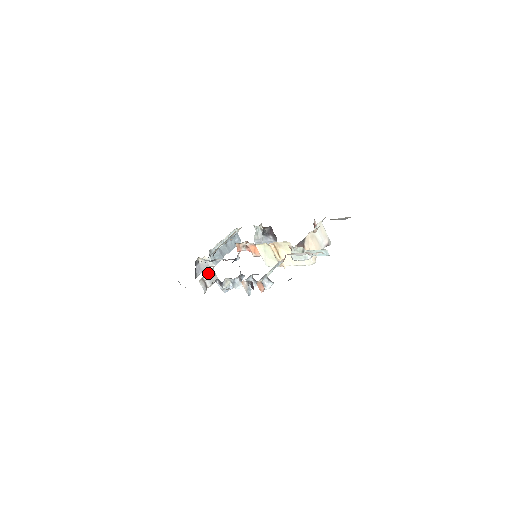
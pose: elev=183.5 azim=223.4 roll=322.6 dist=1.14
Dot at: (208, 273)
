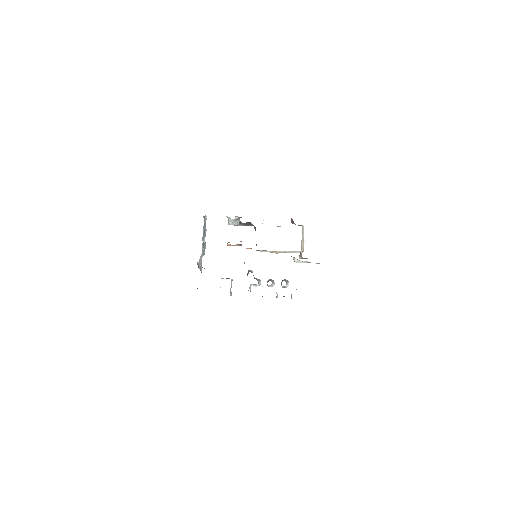
Dot at: (231, 285)
